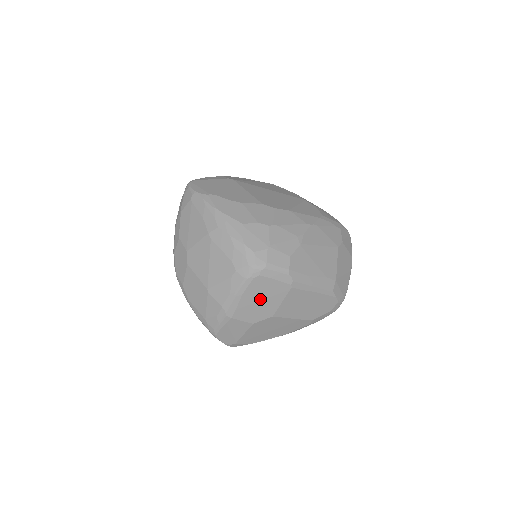
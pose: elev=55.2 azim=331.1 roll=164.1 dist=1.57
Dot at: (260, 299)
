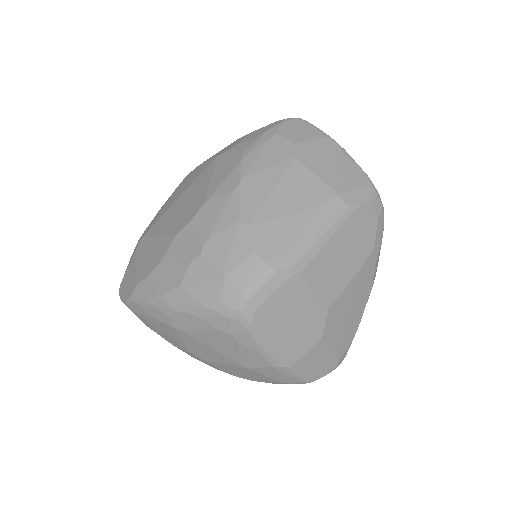
Dot at: (291, 320)
